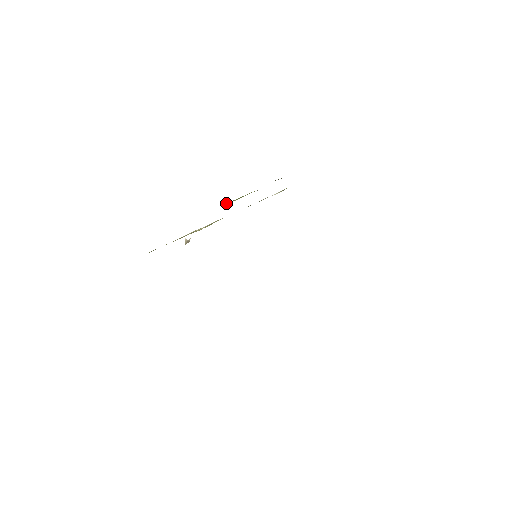
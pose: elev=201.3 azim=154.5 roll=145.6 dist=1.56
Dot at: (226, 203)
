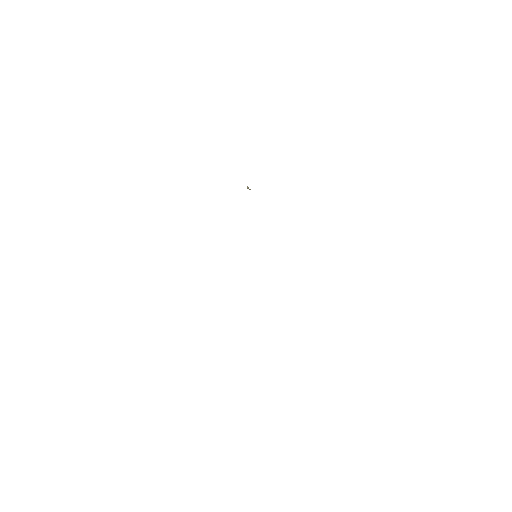
Dot at: occluded
